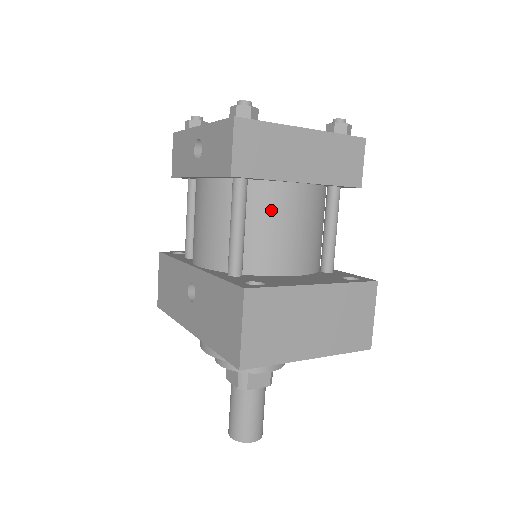
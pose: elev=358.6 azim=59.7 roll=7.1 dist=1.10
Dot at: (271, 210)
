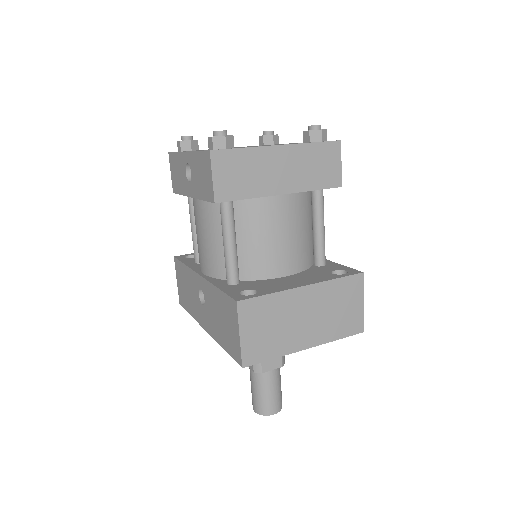
Dot at: (258, 223)
